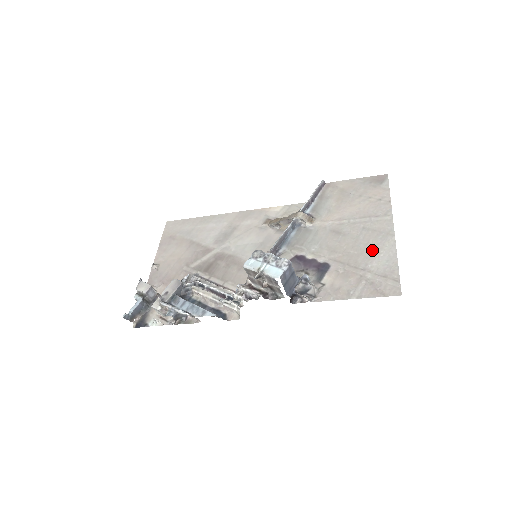
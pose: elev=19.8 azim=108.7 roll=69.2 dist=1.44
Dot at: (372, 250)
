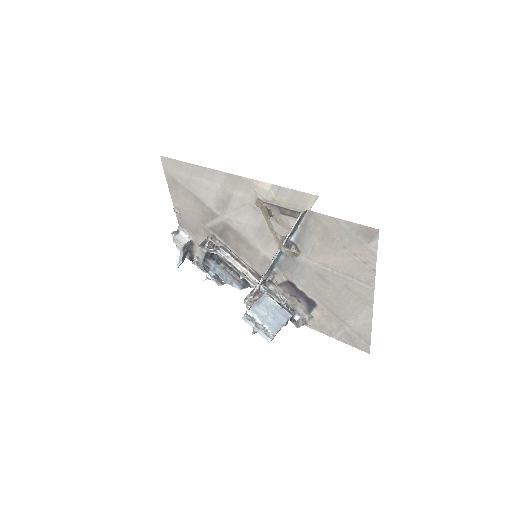
Dot at: (351, 310)
